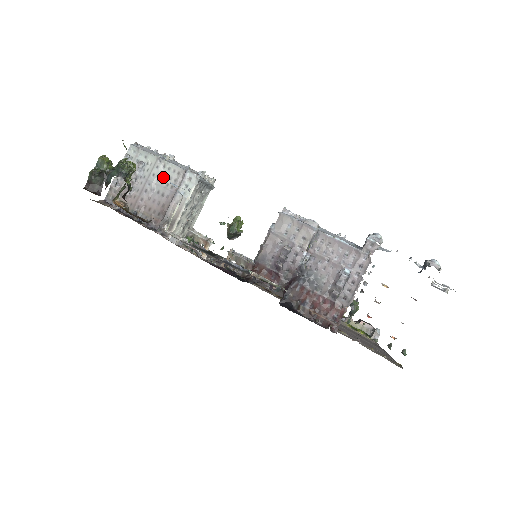
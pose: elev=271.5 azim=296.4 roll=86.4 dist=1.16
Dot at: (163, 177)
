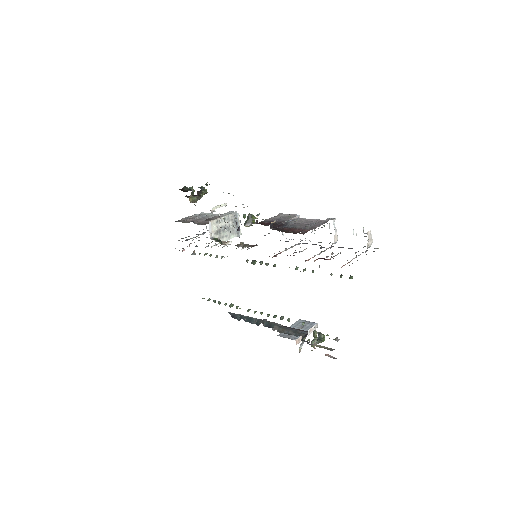
Dot at: occluded
